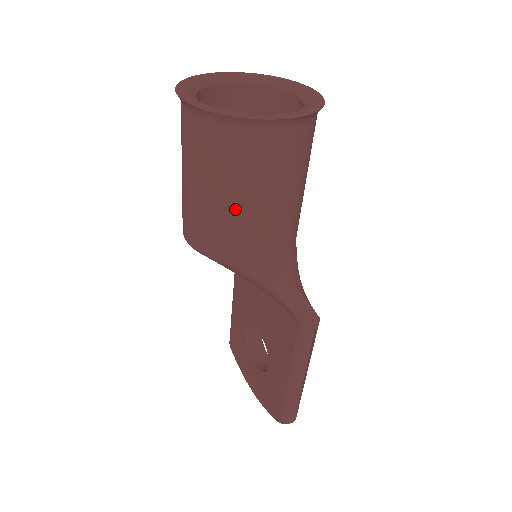
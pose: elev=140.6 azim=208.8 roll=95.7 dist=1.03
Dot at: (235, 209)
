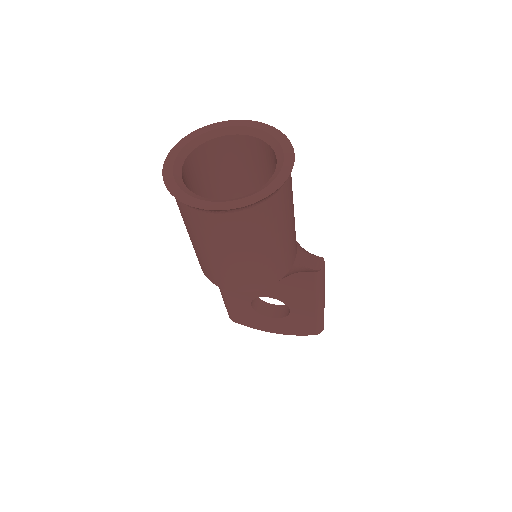
Dot at: (277, 247)
